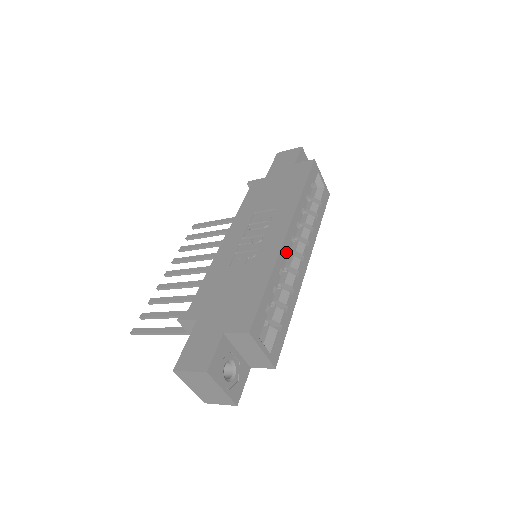
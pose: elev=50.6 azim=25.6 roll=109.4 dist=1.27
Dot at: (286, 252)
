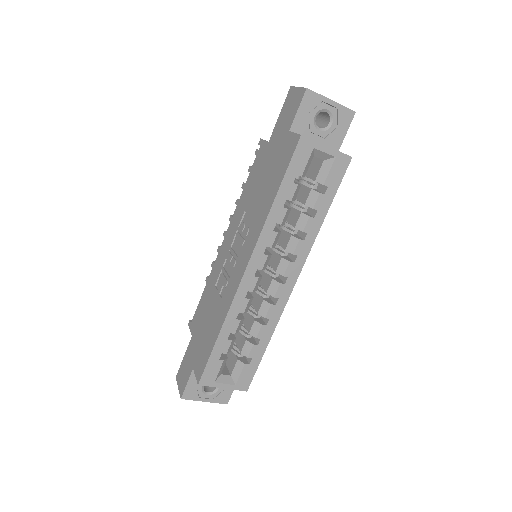
Dot at: (246, 293)
